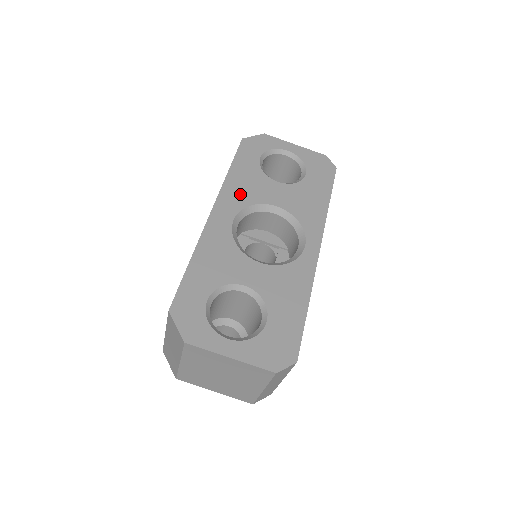
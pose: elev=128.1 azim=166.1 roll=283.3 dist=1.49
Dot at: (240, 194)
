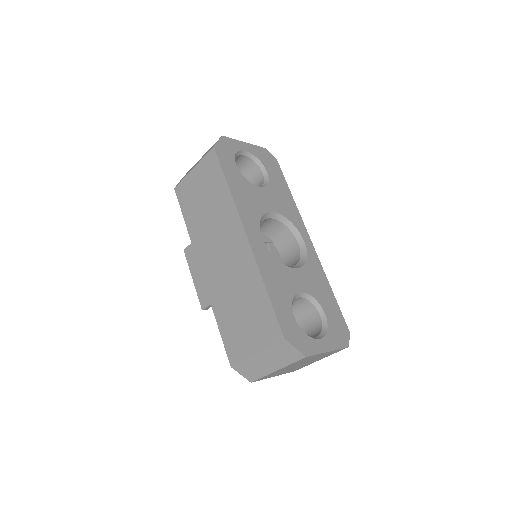
Dot at: (250, 209)
